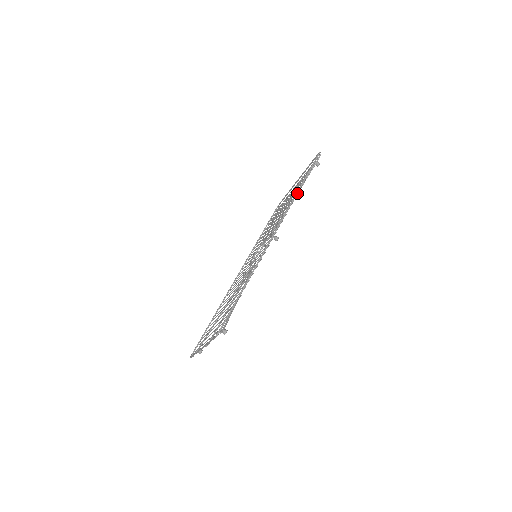
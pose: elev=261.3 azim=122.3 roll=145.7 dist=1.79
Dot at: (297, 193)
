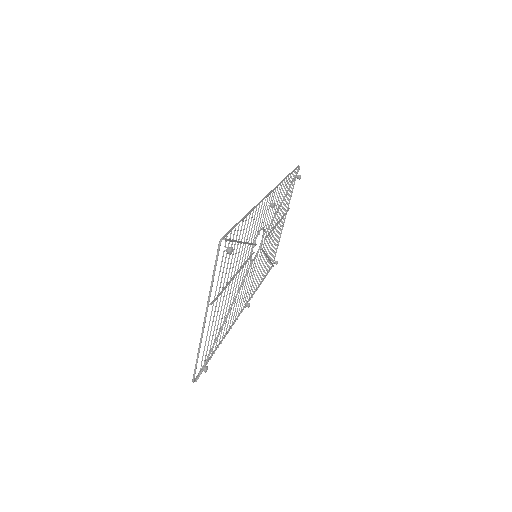
Dot at: (284, 179)
